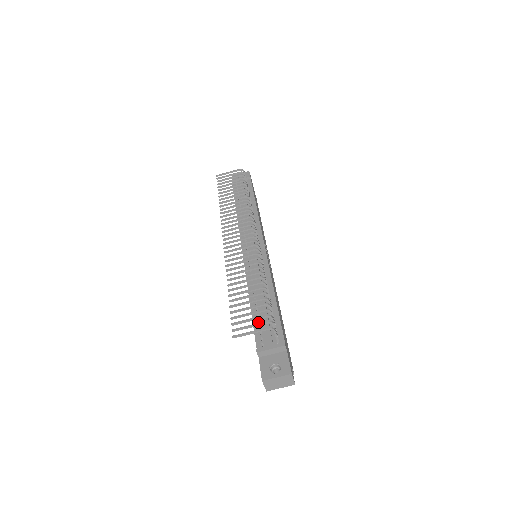
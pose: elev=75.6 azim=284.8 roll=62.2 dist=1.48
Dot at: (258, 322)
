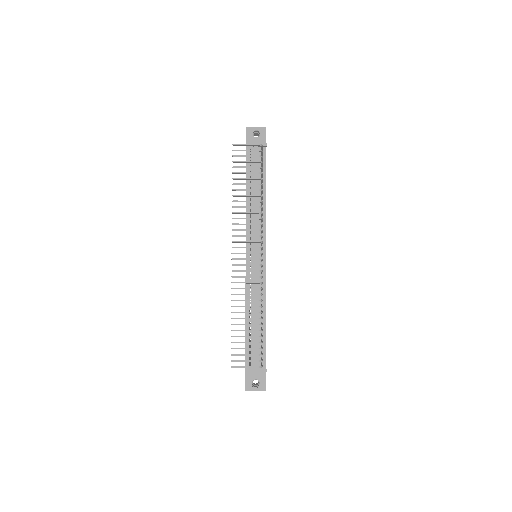
Dot at: occluded
